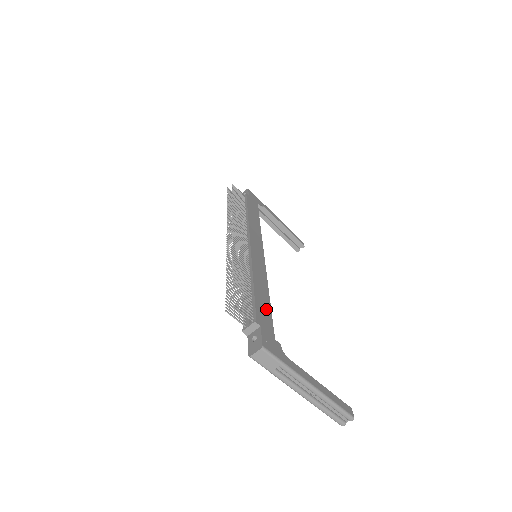
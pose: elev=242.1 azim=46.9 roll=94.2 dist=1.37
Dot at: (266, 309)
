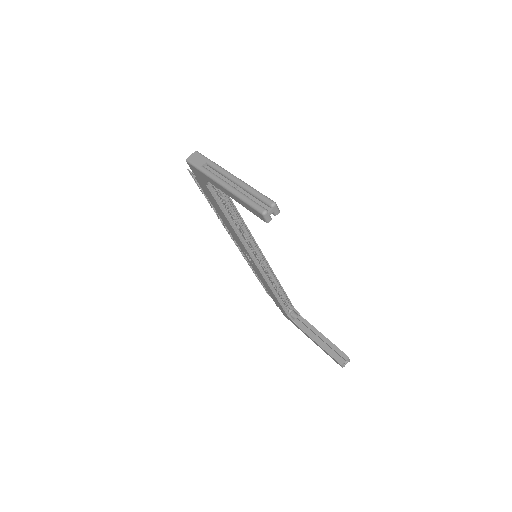
Dot at: occluded
